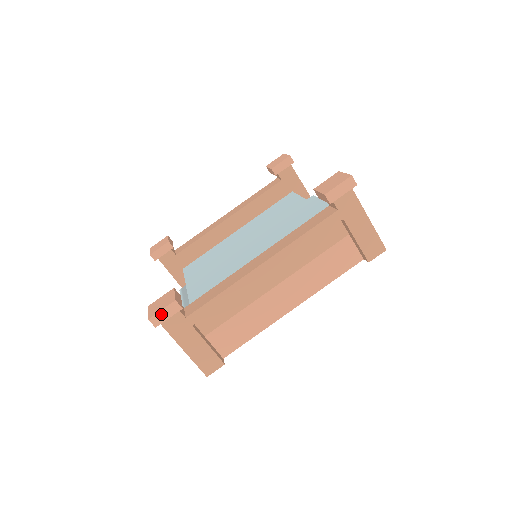
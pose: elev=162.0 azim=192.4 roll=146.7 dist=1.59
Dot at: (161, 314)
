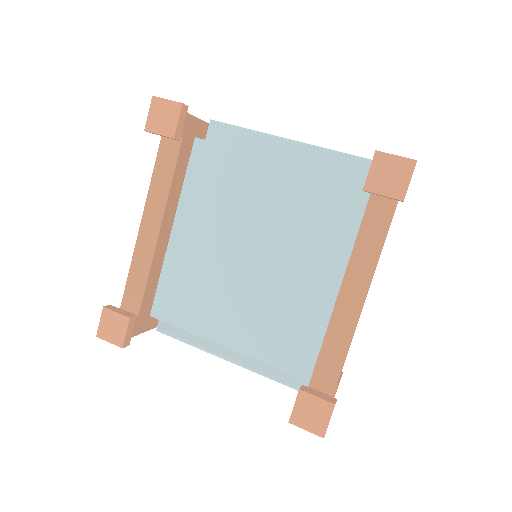
Dot at: occluded
